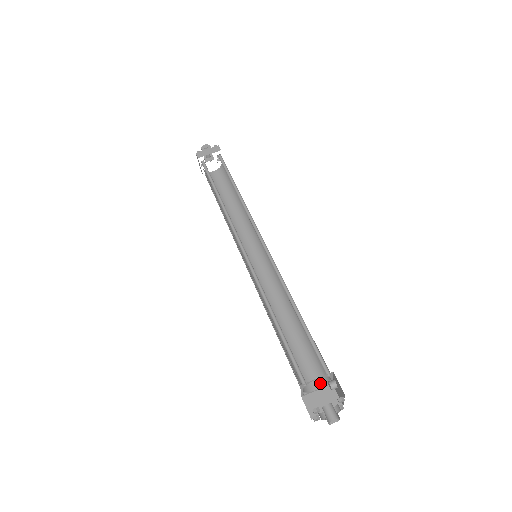
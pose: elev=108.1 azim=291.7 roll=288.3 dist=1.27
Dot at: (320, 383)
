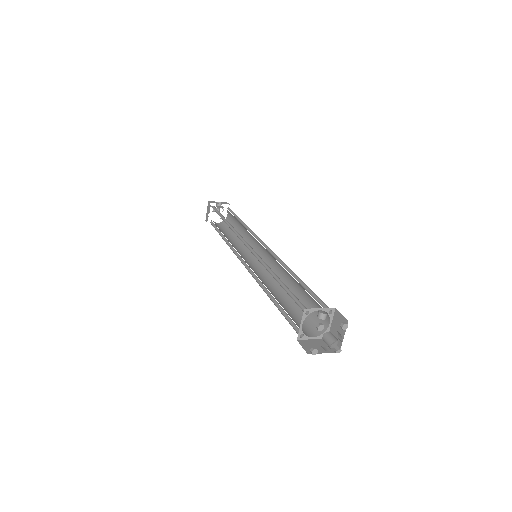
Dot at: (327, 316)
